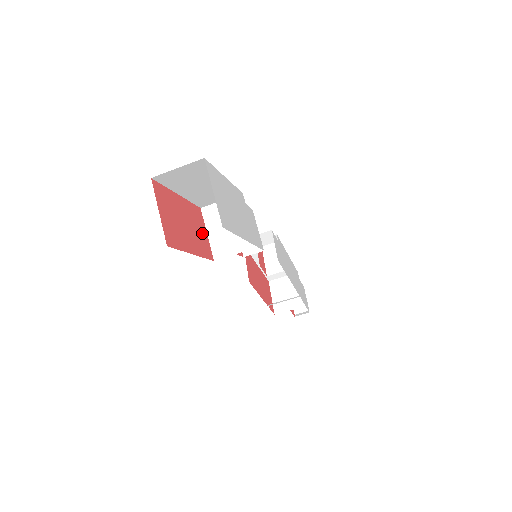
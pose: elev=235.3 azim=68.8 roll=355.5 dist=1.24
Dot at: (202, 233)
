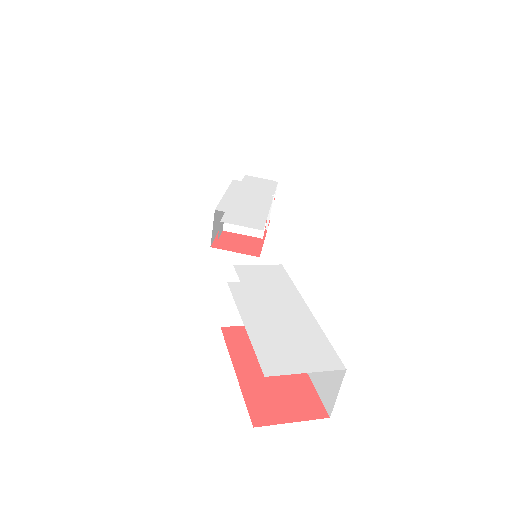
Dot at: occluded
